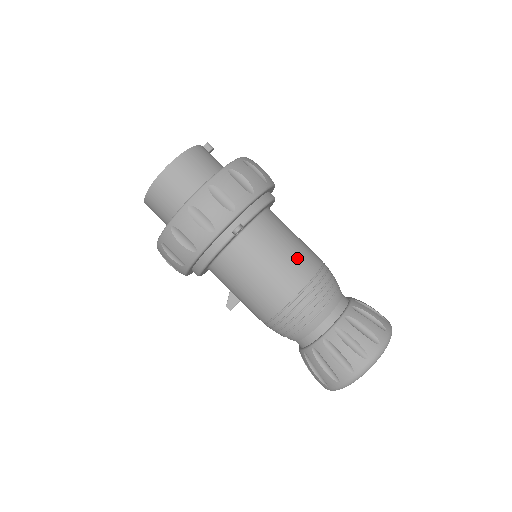
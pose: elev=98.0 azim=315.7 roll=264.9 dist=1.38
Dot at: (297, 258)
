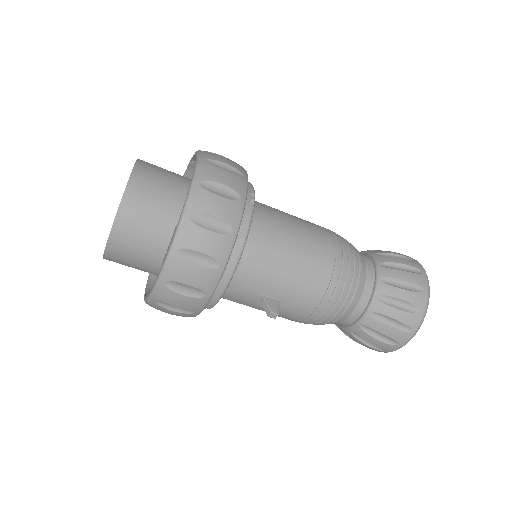
Dot at: (306, 221)
